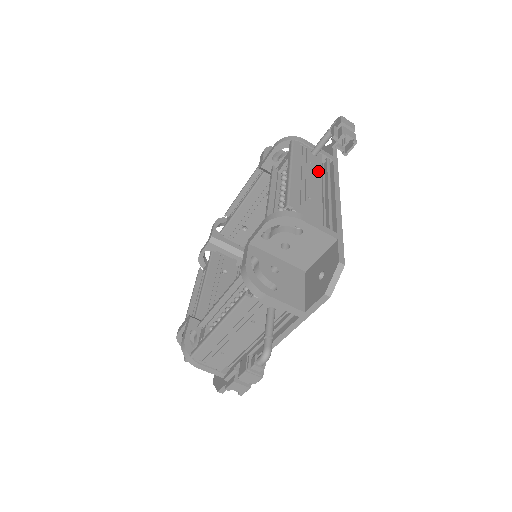
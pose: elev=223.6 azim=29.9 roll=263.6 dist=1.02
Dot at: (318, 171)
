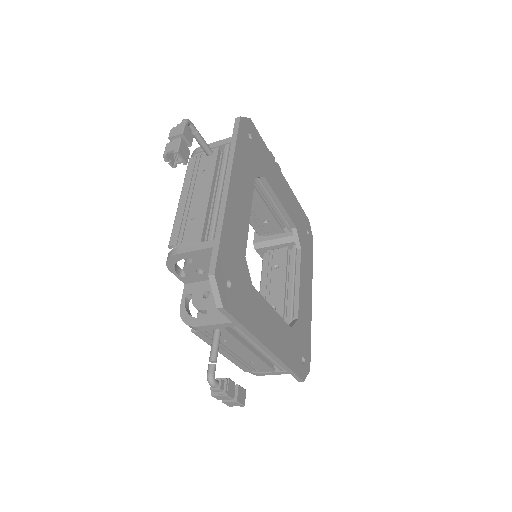
Dot at: (210, 174)
